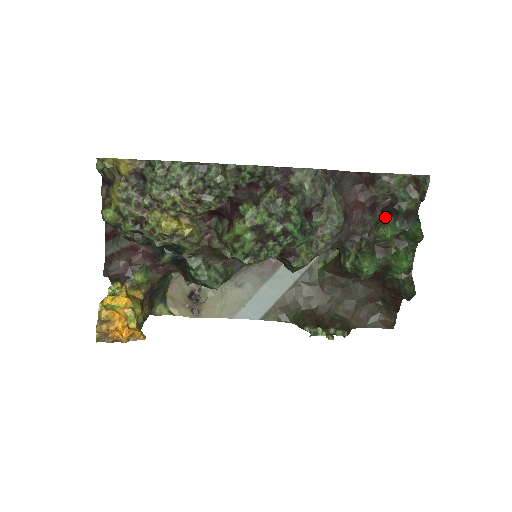
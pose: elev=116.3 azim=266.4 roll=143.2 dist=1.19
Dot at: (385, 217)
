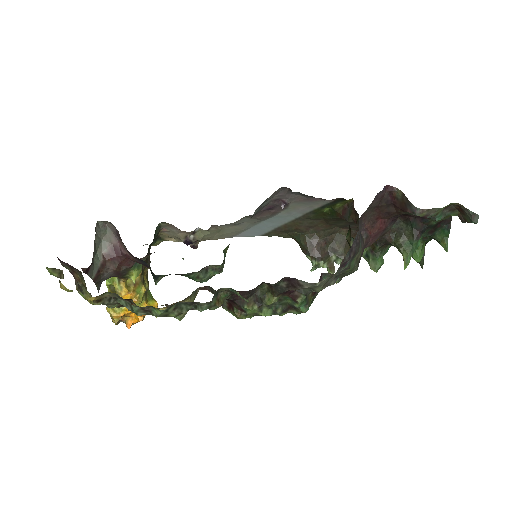
Dot at: (409, 233)
